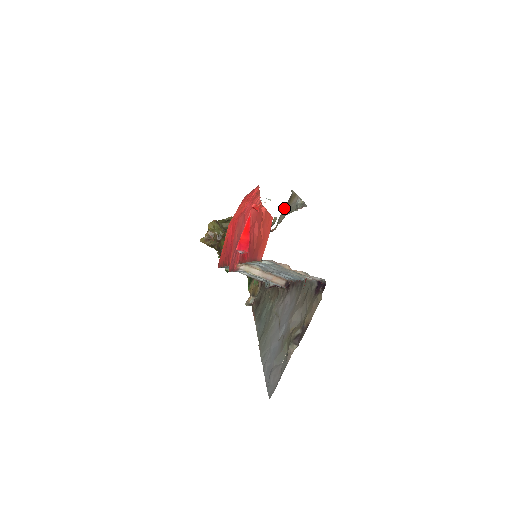
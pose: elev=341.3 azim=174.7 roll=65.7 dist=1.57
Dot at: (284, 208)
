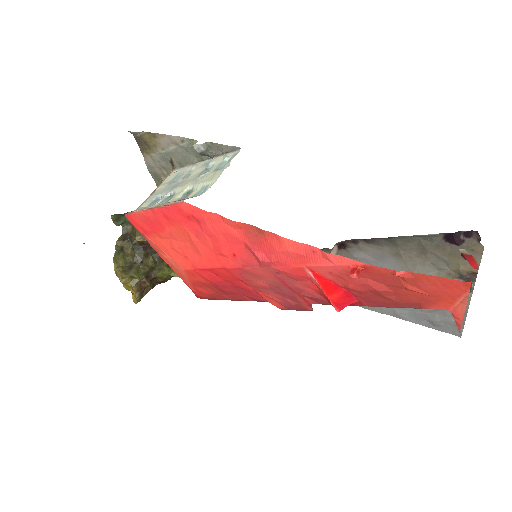
Dot at: occluded
